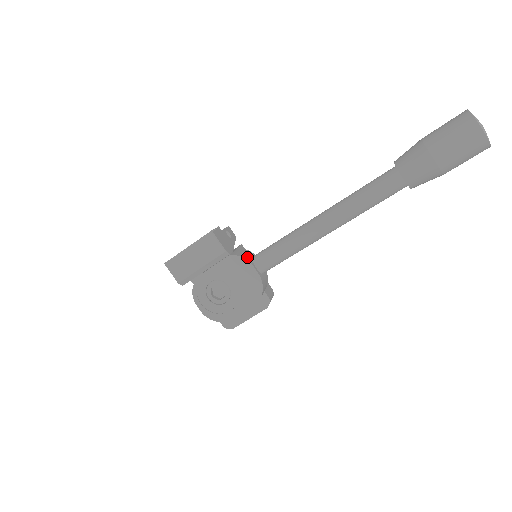
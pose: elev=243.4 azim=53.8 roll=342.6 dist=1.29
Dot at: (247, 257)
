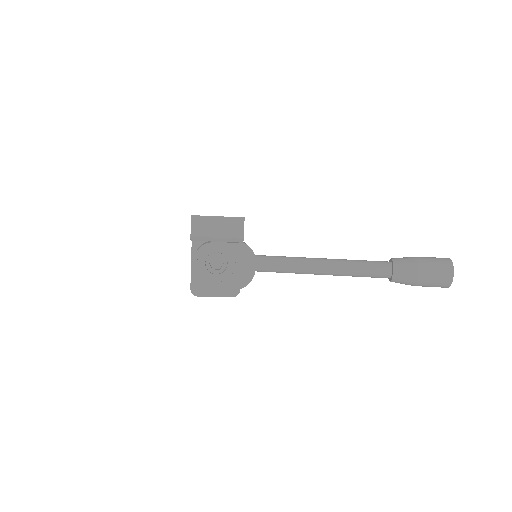
Dot at: occluded
